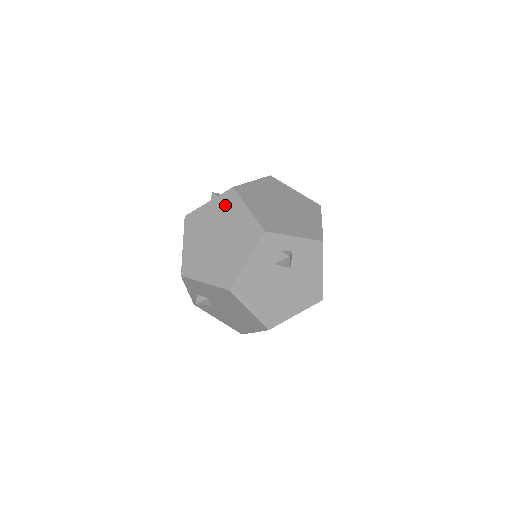
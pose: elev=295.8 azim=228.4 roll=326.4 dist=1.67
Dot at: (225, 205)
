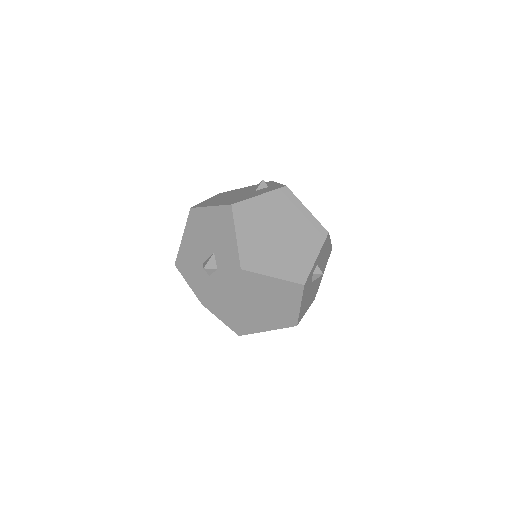
Dot at: (244, 284)
